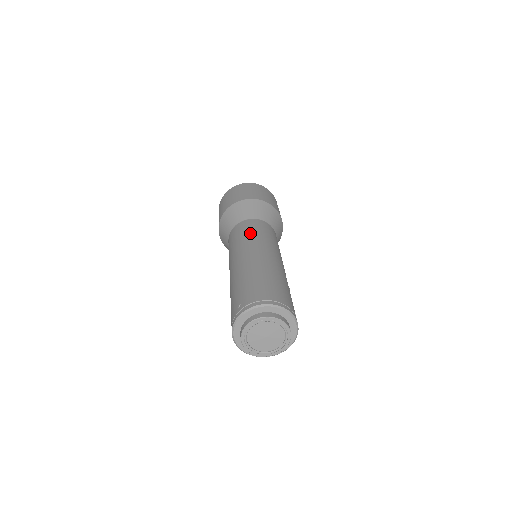
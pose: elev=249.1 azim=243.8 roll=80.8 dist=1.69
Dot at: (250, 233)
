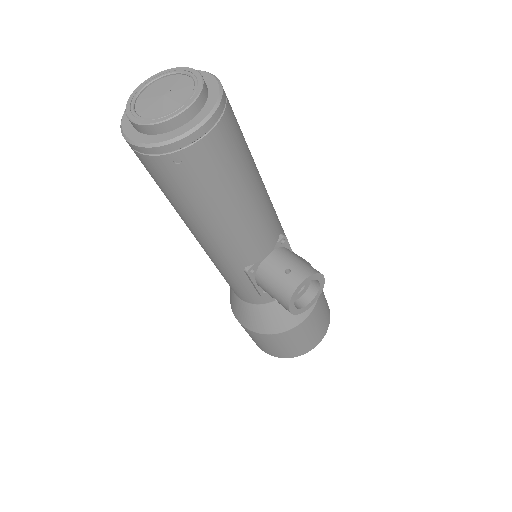
Dot at: occluded
